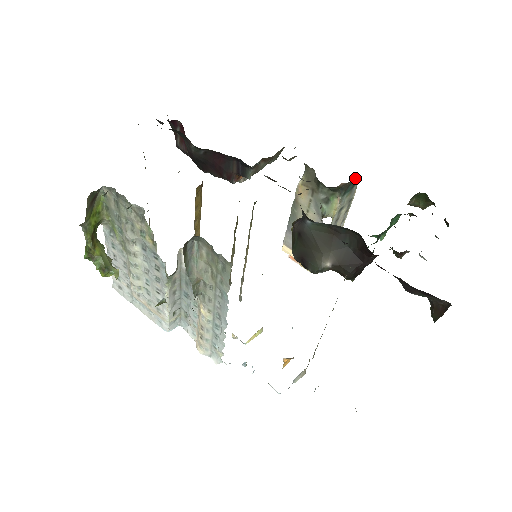
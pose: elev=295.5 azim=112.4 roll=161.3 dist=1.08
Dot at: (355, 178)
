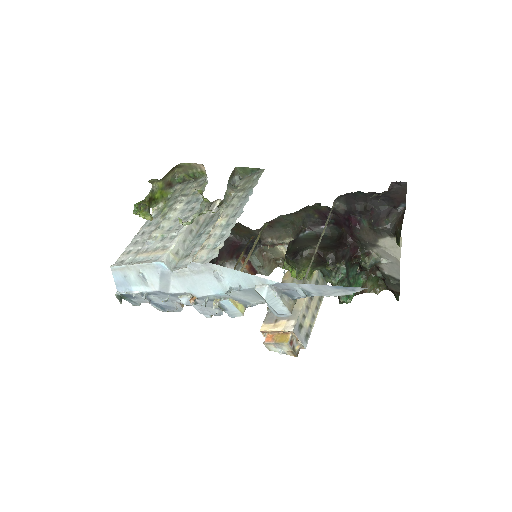
Dot at: occluded
